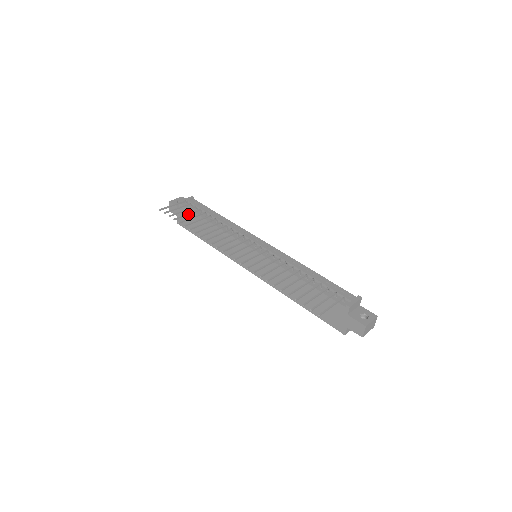
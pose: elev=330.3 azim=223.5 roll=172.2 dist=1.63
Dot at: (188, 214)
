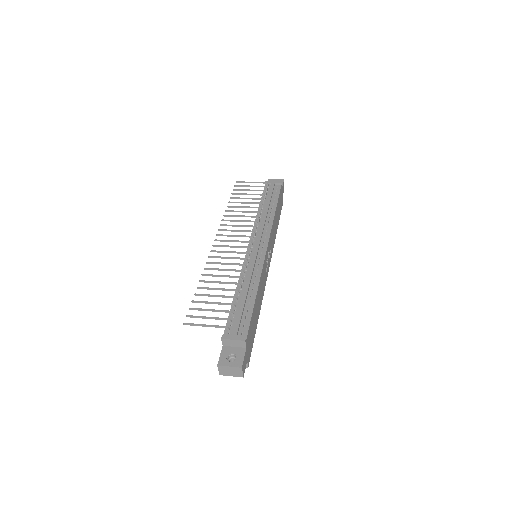
Dot at: (248, 194)
